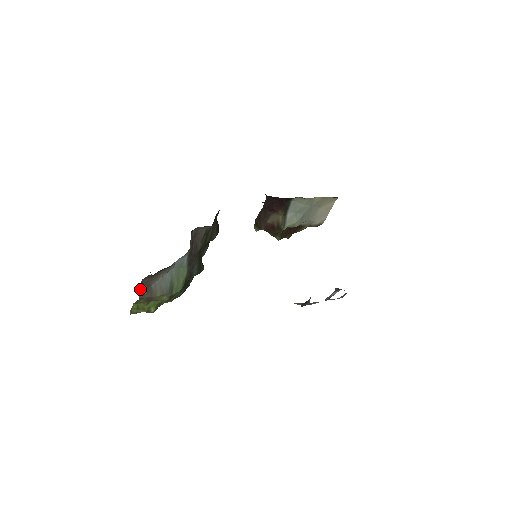
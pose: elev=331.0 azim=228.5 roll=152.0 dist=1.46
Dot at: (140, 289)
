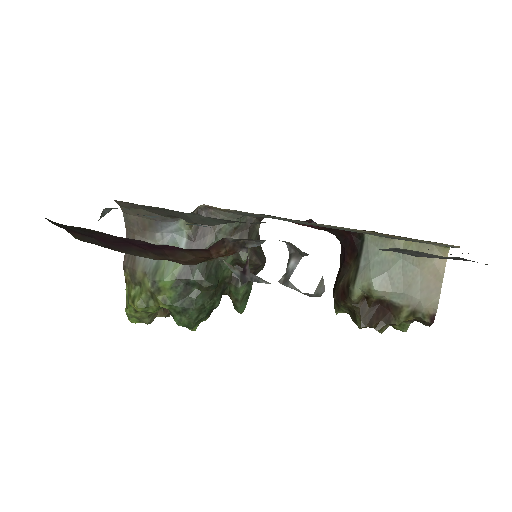
Dot at: occluded
